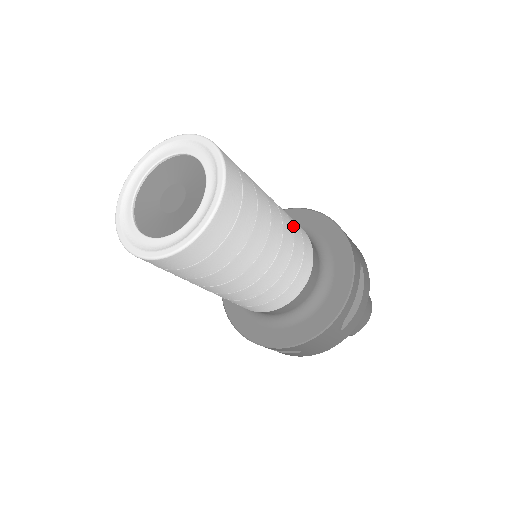
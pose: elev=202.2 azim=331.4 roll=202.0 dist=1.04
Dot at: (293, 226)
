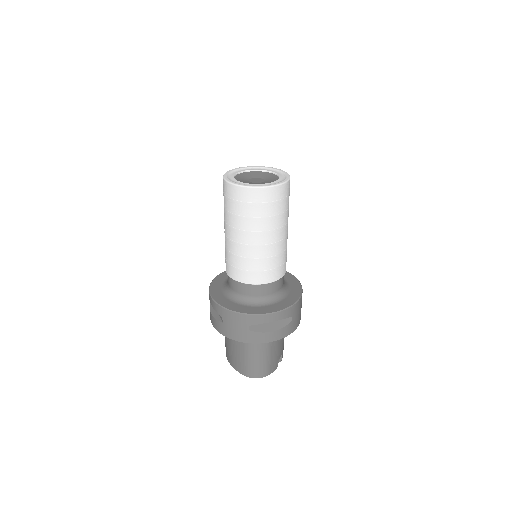
Dot at: occluded
